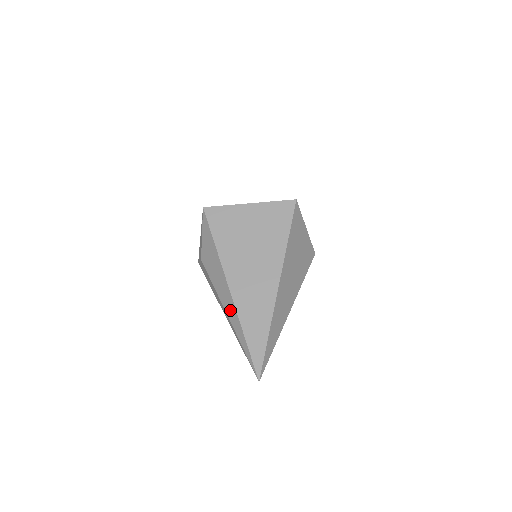
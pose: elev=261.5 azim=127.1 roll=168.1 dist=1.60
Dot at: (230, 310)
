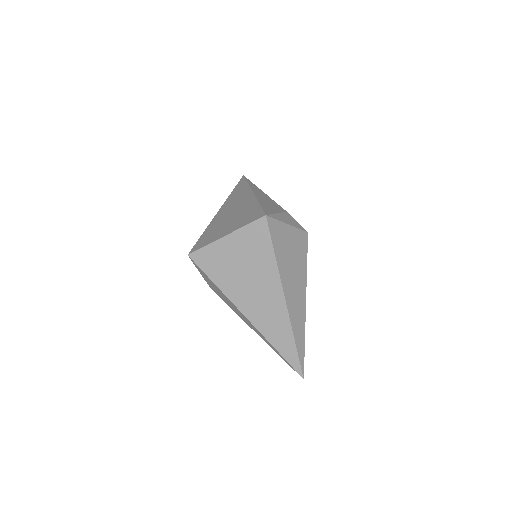
Dot at: (255, 331)
